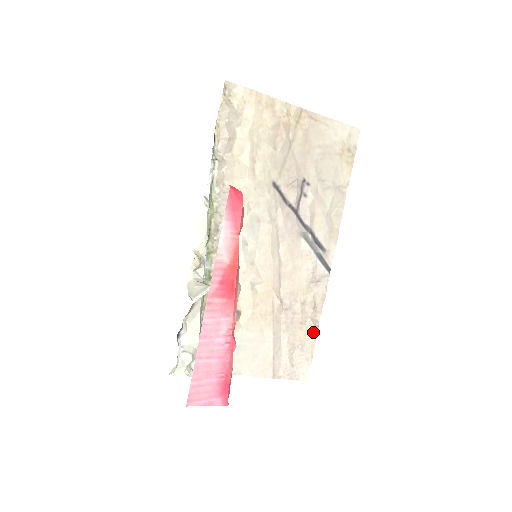
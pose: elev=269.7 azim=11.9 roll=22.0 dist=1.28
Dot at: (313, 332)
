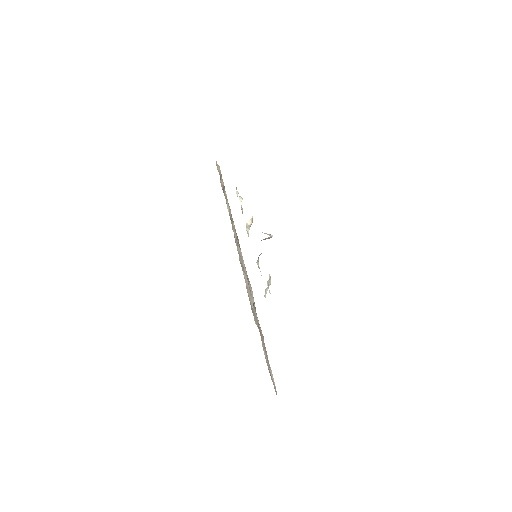
Dot at: (267, 355)
